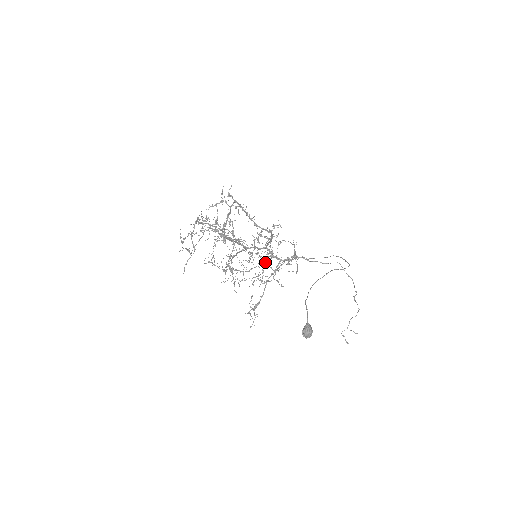
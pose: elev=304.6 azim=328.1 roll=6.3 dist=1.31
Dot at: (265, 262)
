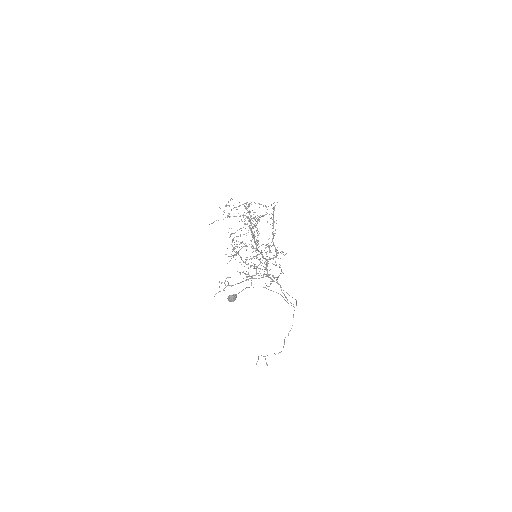
Dot at: (259, 268)
